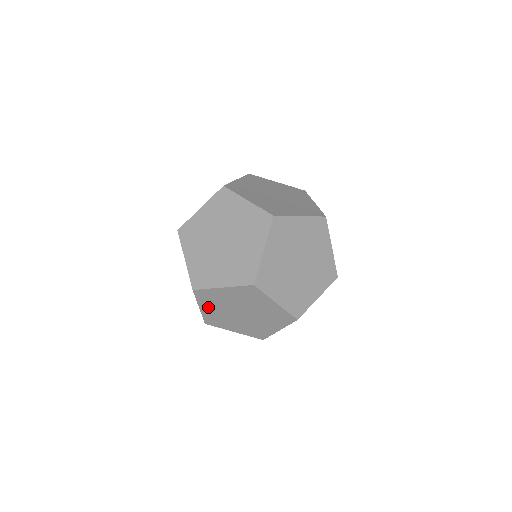
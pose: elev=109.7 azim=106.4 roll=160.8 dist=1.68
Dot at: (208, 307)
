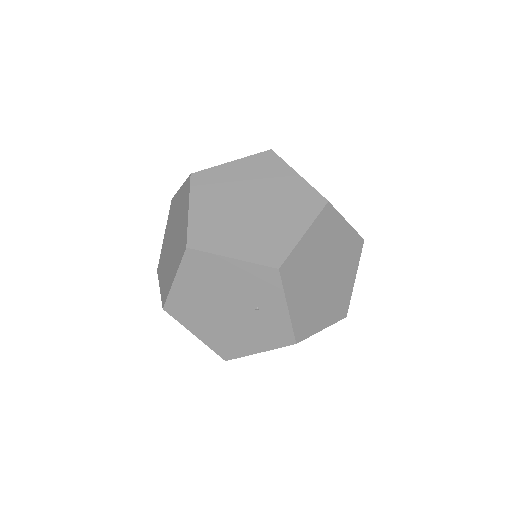
Dot at: (296, 296)
